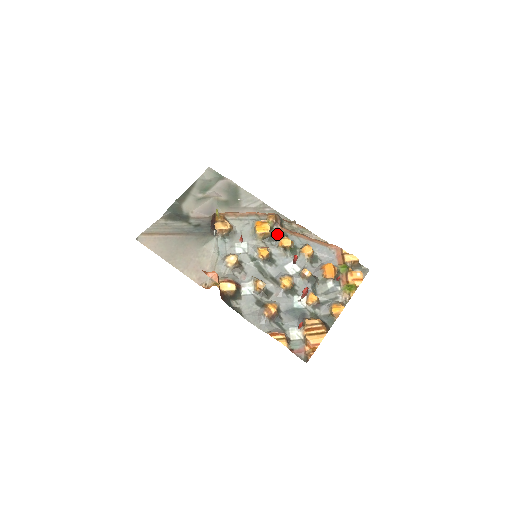
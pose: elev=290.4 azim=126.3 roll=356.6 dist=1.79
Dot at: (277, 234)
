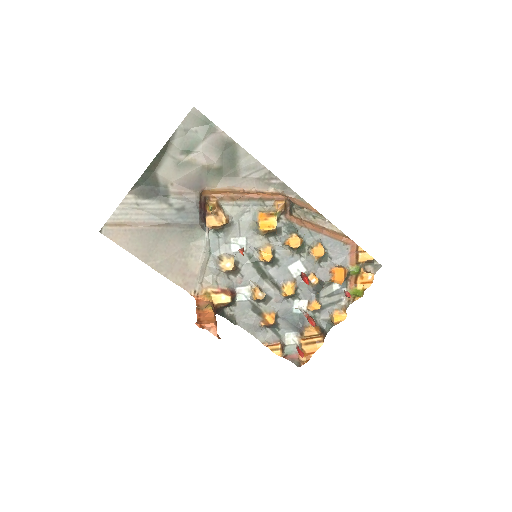
Dot at: (284, 226)
